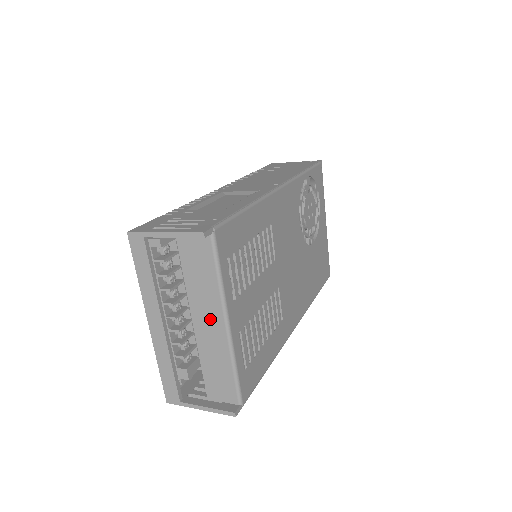
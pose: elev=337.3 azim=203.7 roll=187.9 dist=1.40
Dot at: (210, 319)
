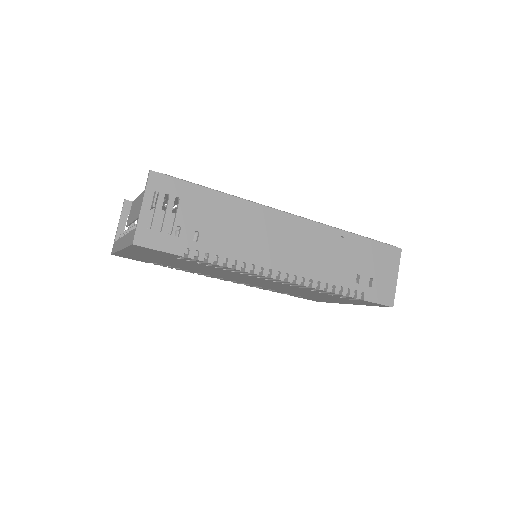
Dot at: (140, 203)
